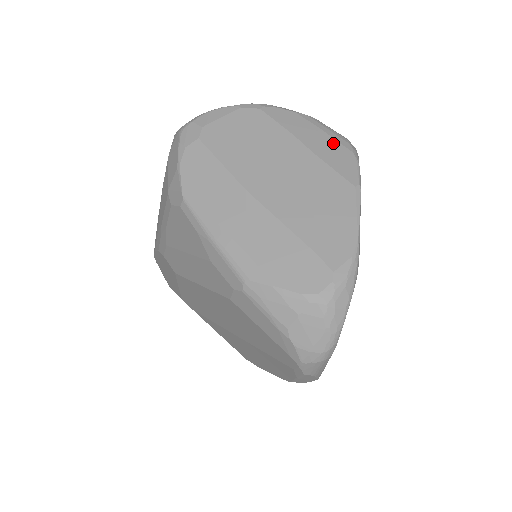
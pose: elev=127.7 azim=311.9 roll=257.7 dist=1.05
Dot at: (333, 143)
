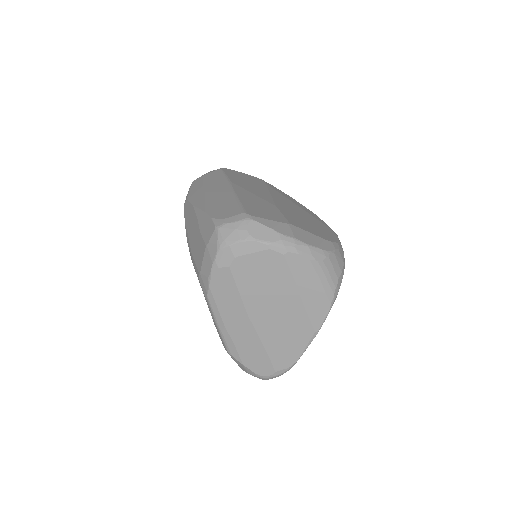
Dot at: (321, 295)
